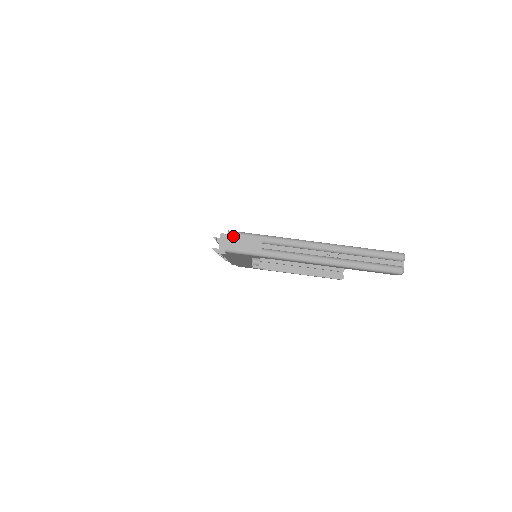
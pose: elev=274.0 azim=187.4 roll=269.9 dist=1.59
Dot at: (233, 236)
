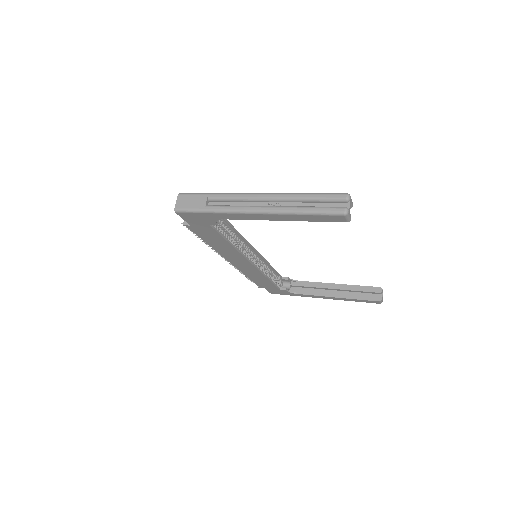
Dot at: (182, 197)
